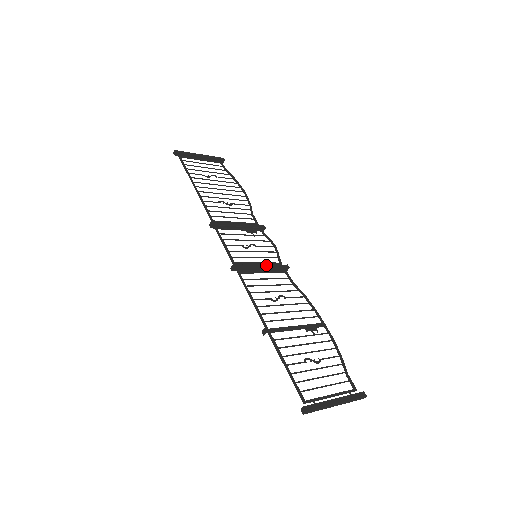
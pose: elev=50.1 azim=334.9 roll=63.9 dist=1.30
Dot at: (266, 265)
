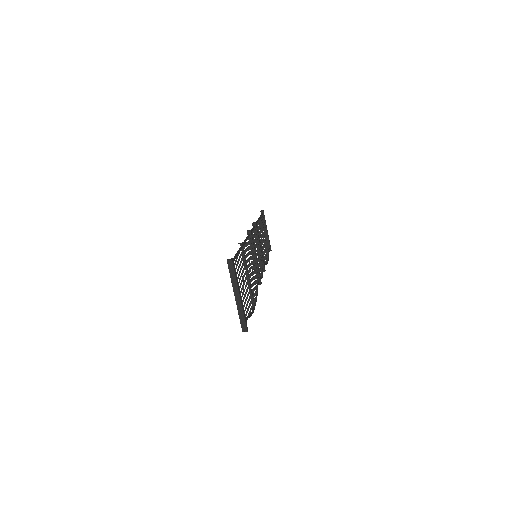
Dot at: occluded
